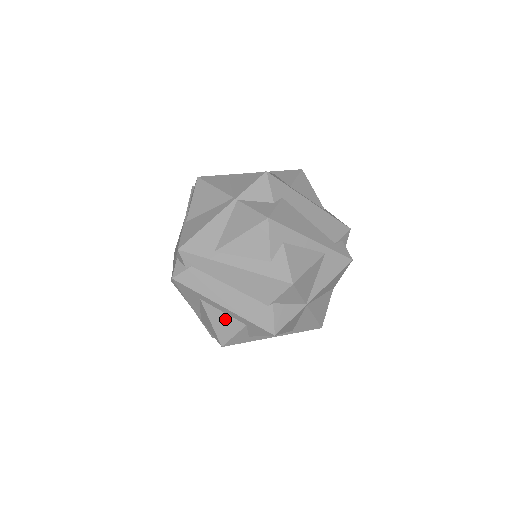
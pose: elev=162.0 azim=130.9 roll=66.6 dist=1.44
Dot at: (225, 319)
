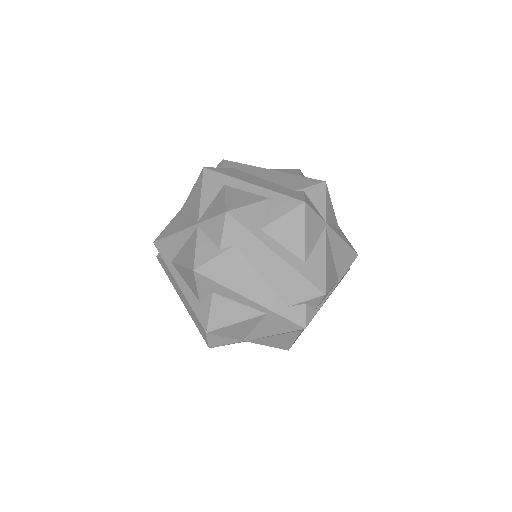
Dot at: occluded
